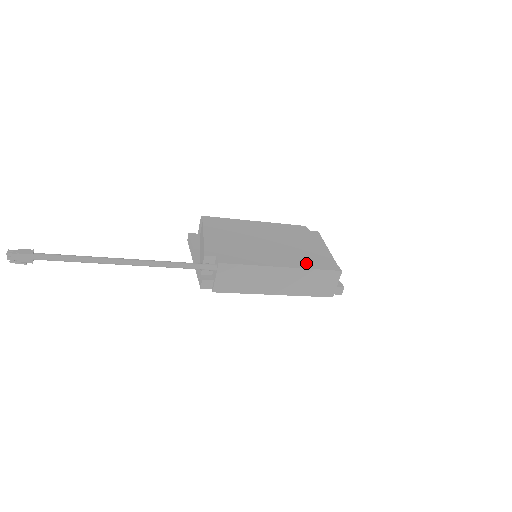
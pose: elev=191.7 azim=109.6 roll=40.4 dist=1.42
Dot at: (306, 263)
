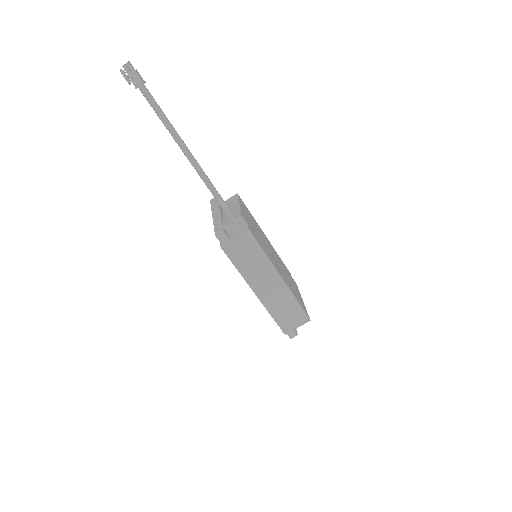
Dot at: occluded
